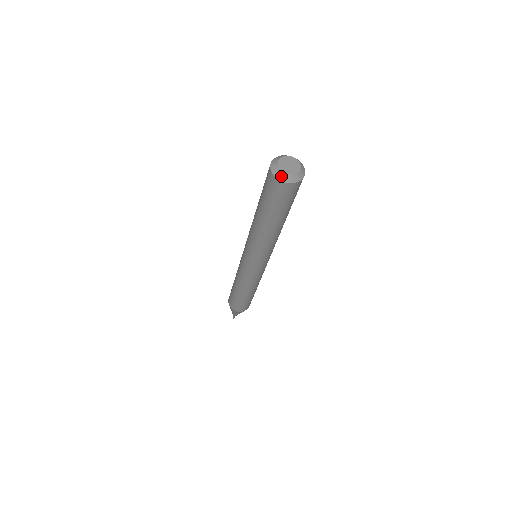
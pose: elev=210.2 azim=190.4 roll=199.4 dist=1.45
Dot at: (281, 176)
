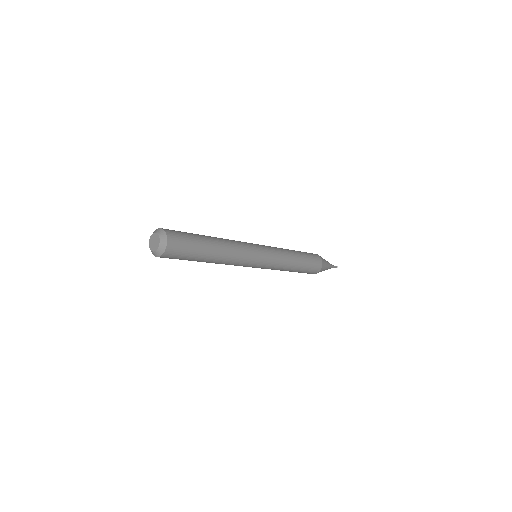
Dot at: (154, 254)
